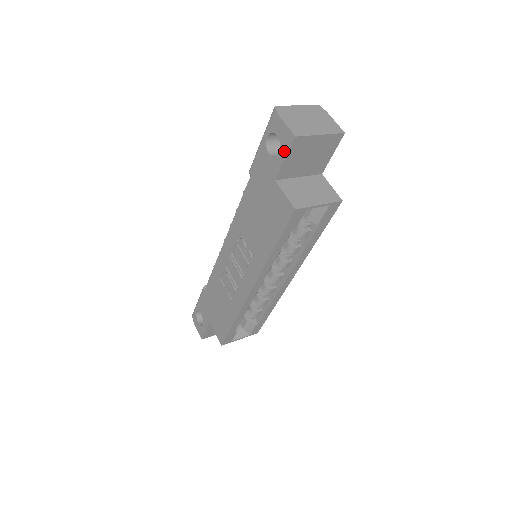
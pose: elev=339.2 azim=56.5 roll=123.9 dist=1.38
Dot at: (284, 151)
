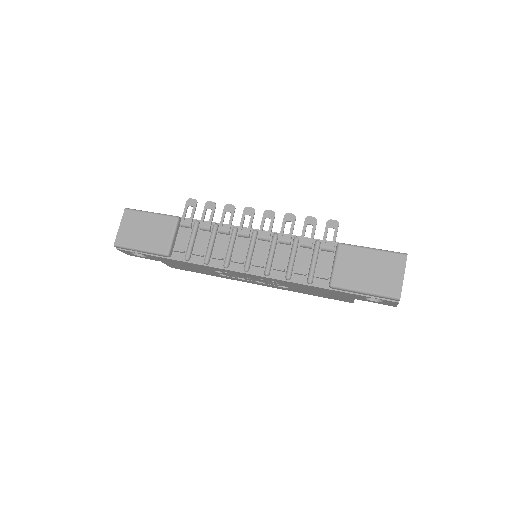
Dot at: (380, 303)
